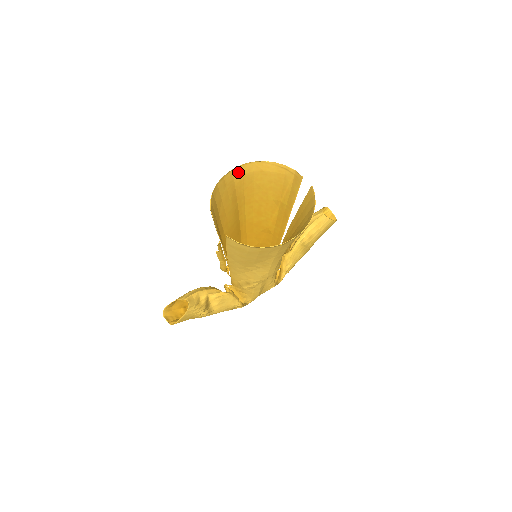
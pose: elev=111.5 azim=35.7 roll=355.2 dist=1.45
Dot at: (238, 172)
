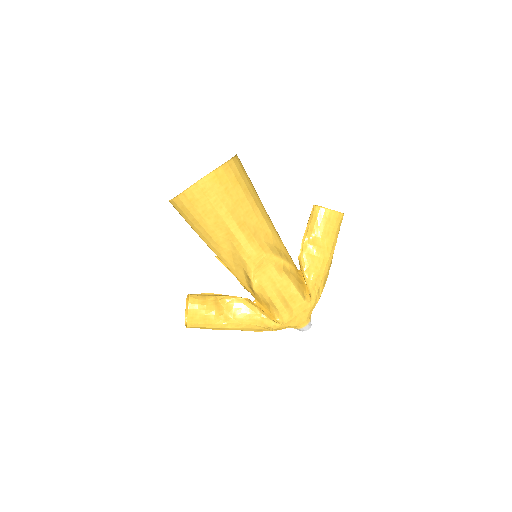
Dot at: occluded
